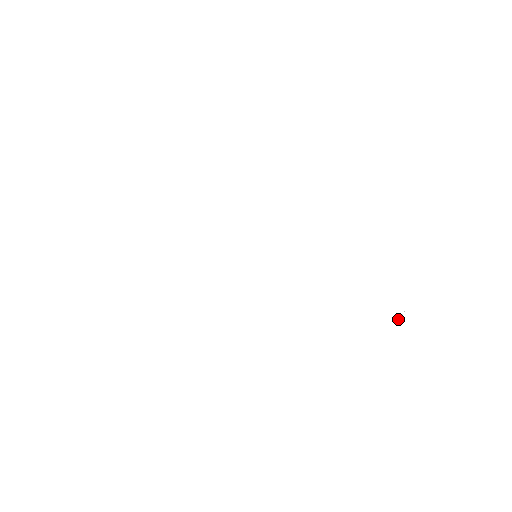
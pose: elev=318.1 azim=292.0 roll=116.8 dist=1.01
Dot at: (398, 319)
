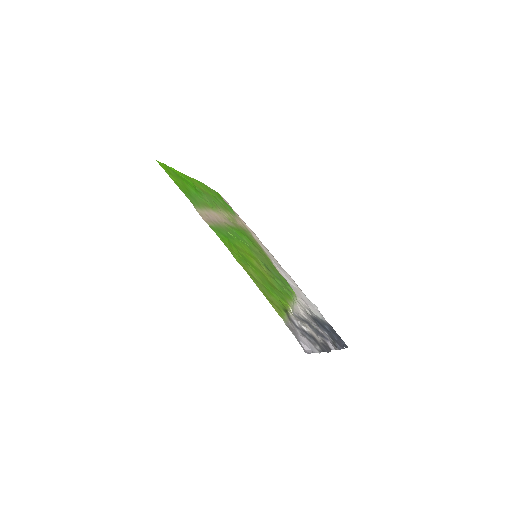
Dot at: (317, 327)
